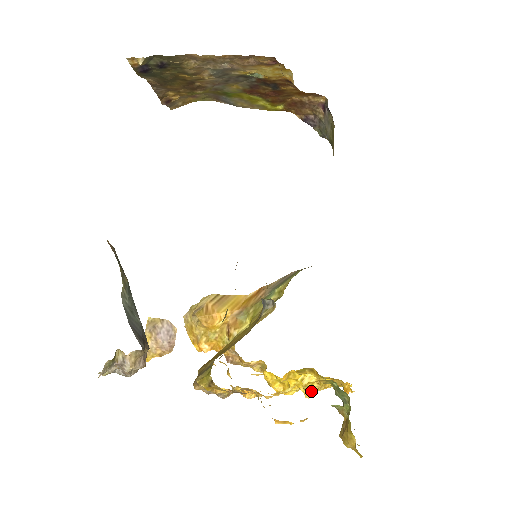
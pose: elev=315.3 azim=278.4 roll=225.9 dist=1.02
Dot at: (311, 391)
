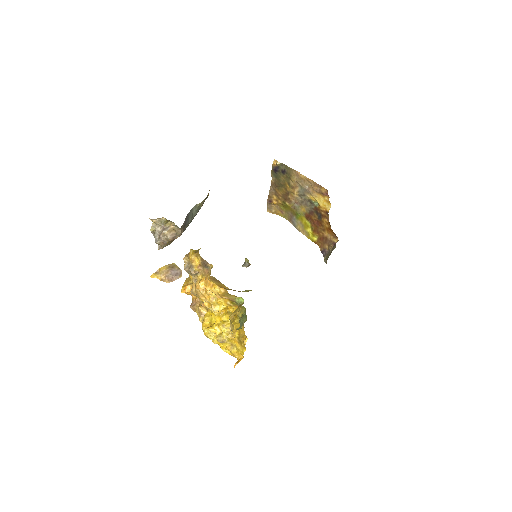
Dot at: (222, 336)
